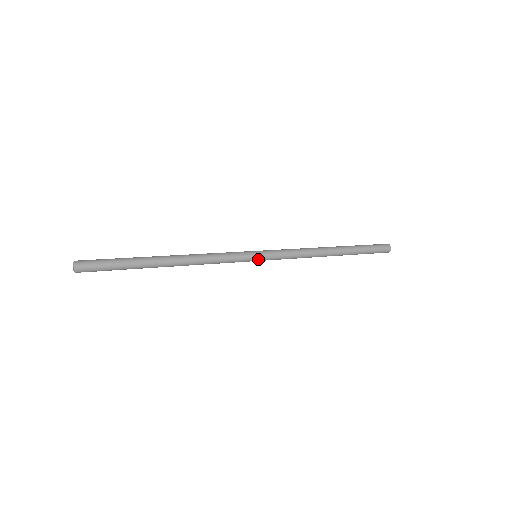
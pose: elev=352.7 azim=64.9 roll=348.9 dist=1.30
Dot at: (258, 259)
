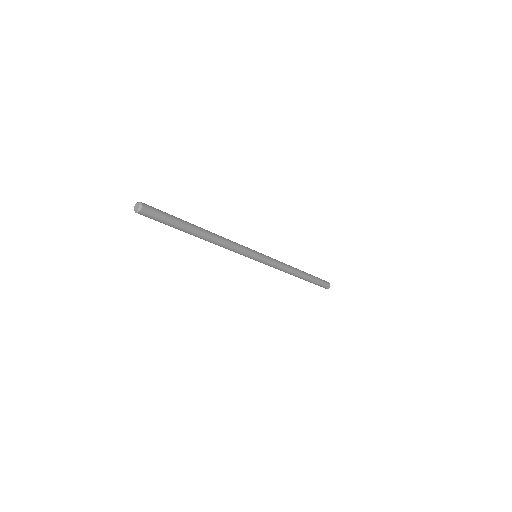
Dot at: (259, 256)
